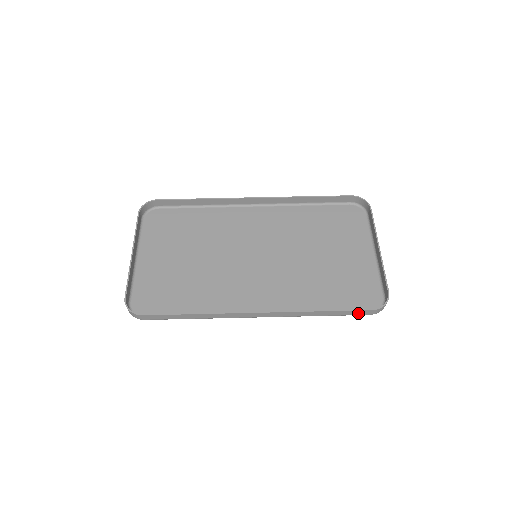
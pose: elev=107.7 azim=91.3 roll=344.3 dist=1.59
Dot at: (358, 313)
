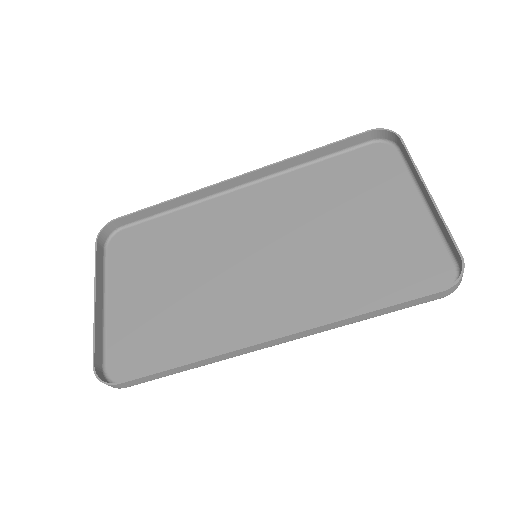
Dot at: (422, 301)
